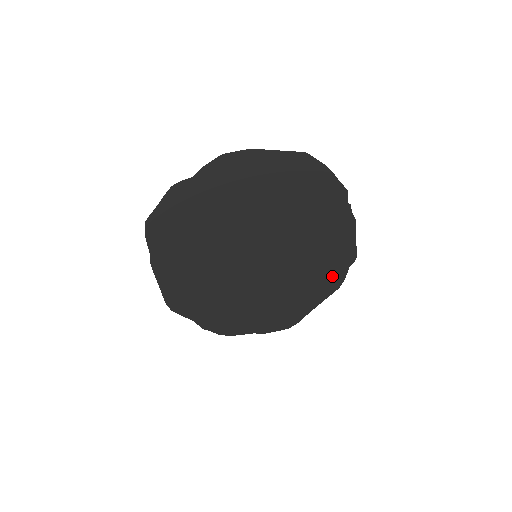
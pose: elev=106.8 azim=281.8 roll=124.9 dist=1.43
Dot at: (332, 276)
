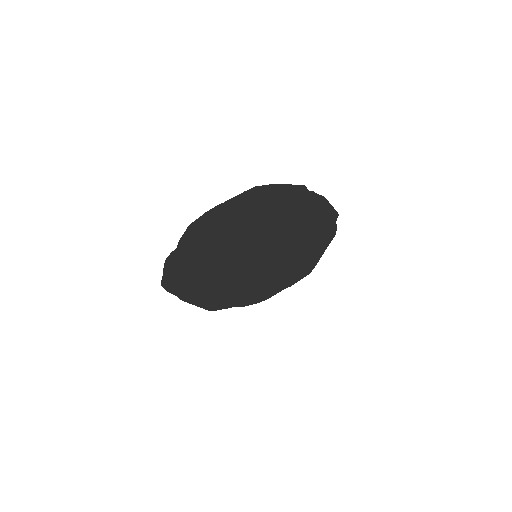
Dot at: (325, 233)
